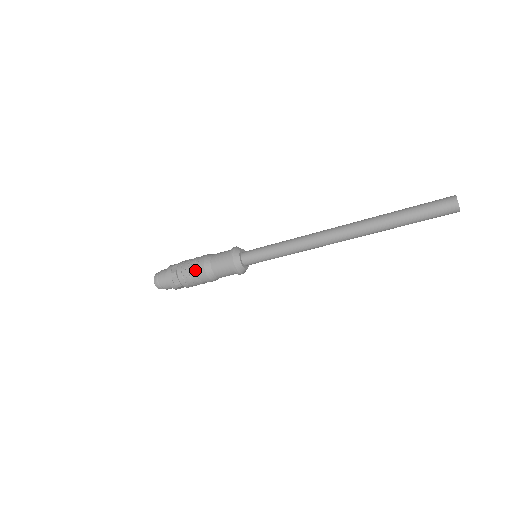
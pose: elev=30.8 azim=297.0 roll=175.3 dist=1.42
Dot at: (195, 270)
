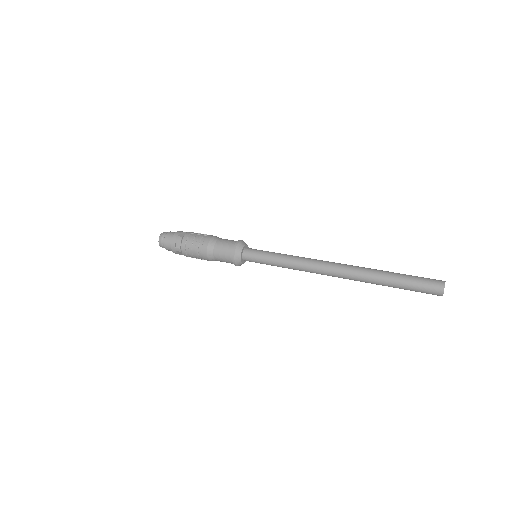
Dot at: occluded
